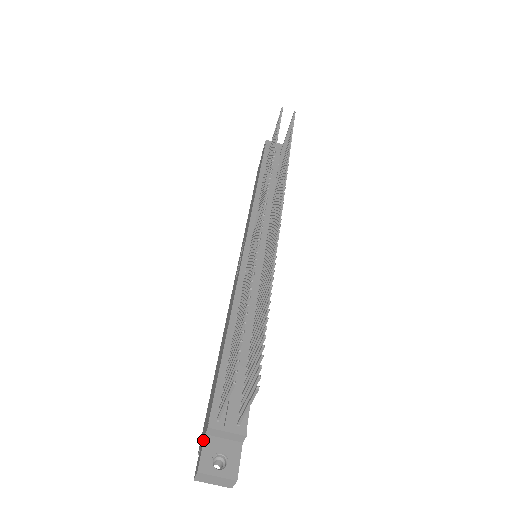
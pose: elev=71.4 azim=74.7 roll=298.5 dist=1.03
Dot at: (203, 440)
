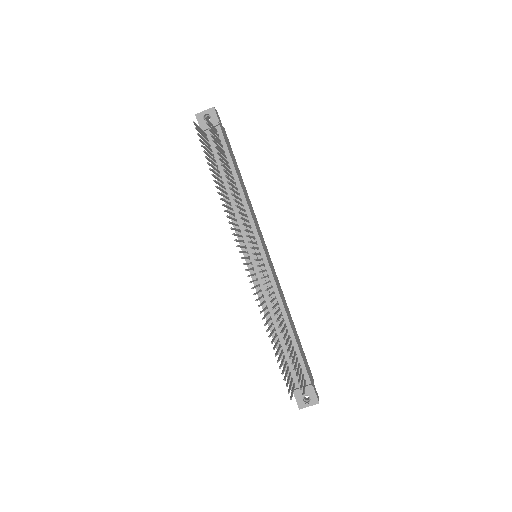
Dot at: (293, 393)
